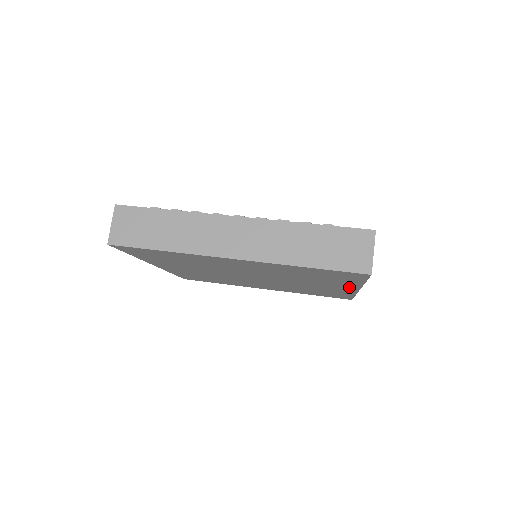
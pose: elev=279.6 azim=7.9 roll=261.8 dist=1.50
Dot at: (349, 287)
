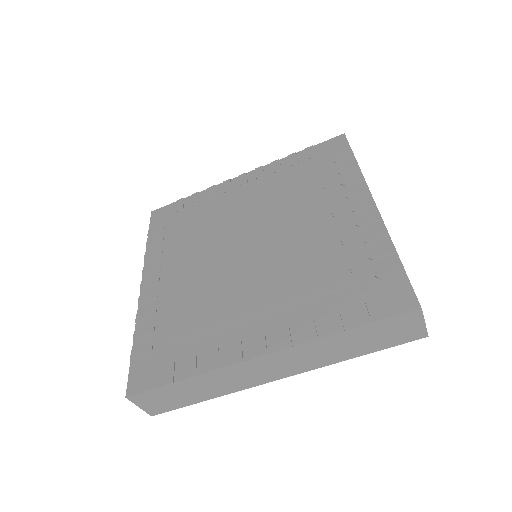
Dot at: occluded
